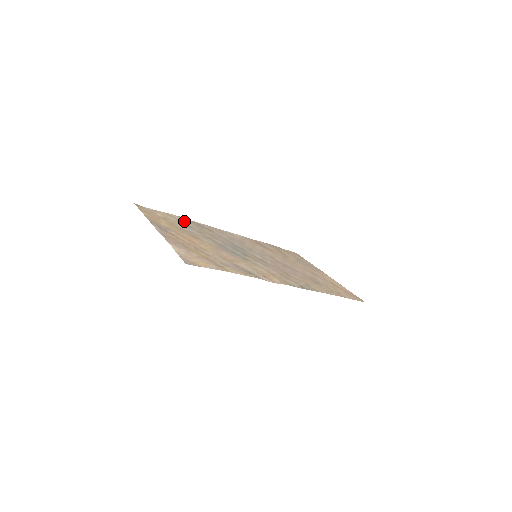
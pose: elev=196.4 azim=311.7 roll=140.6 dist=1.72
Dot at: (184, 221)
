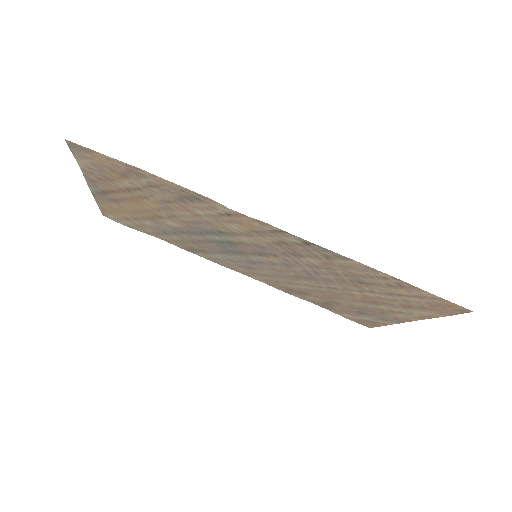
Dot at: (166, 238)
